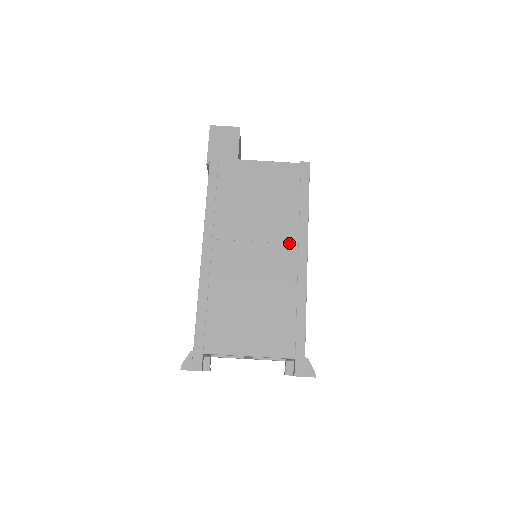
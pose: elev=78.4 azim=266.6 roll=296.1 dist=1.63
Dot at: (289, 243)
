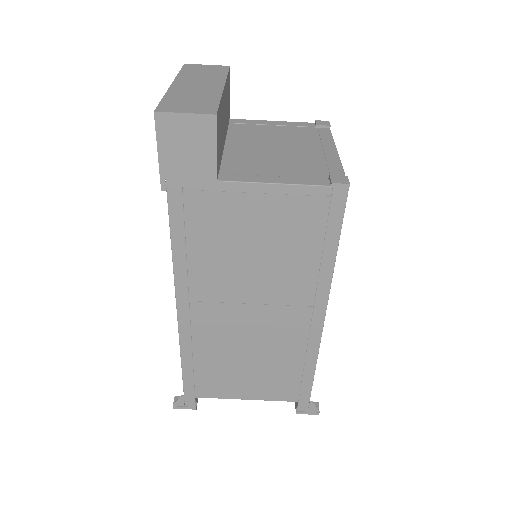
Dot at: (300, 301)
